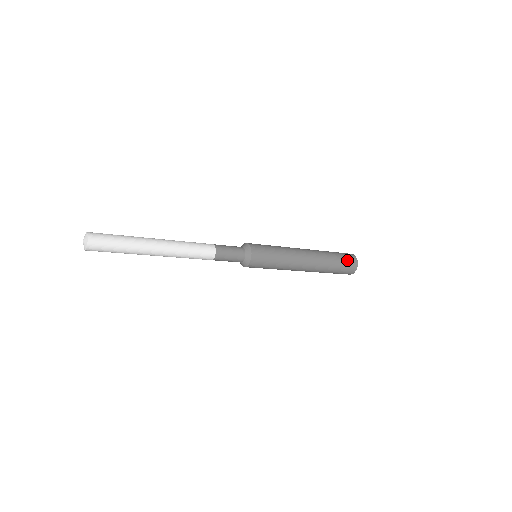
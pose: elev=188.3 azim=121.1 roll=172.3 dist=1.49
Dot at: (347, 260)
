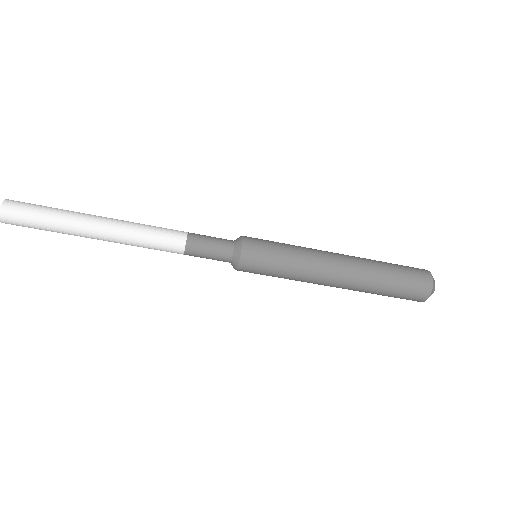
Dot at: (410, 268)
